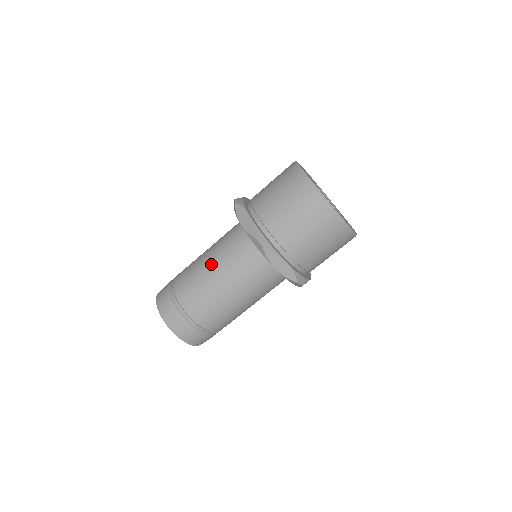
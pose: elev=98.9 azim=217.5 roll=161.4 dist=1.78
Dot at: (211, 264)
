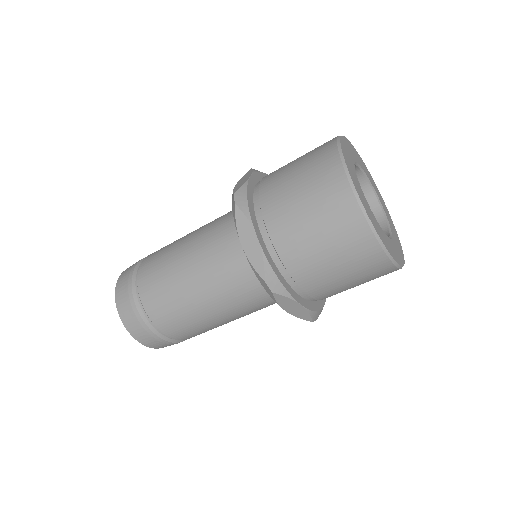
Dot at: (192, 233)
